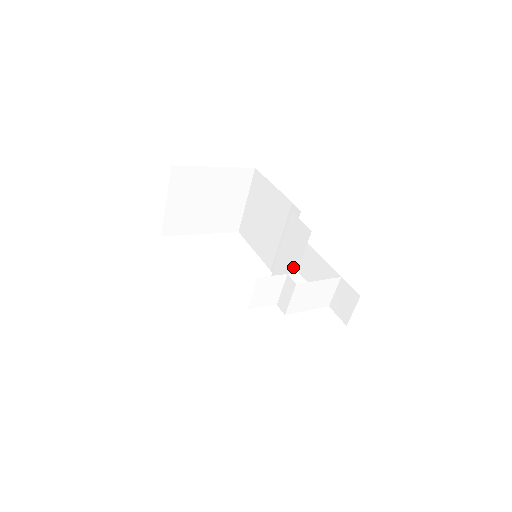
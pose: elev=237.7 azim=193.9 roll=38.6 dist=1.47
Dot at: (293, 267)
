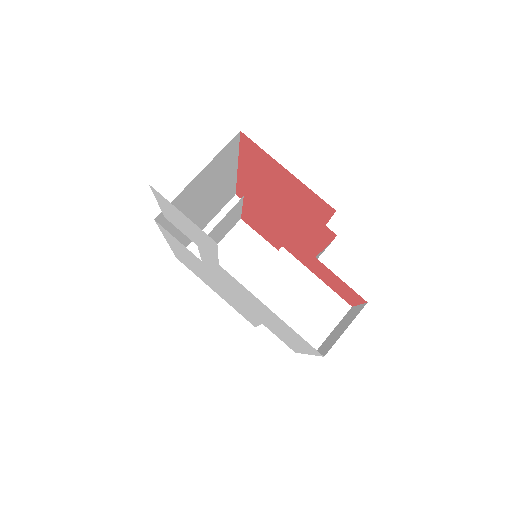
Dot at: occluded
